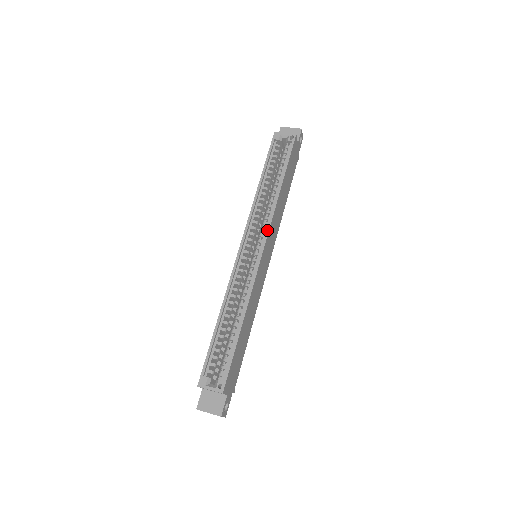
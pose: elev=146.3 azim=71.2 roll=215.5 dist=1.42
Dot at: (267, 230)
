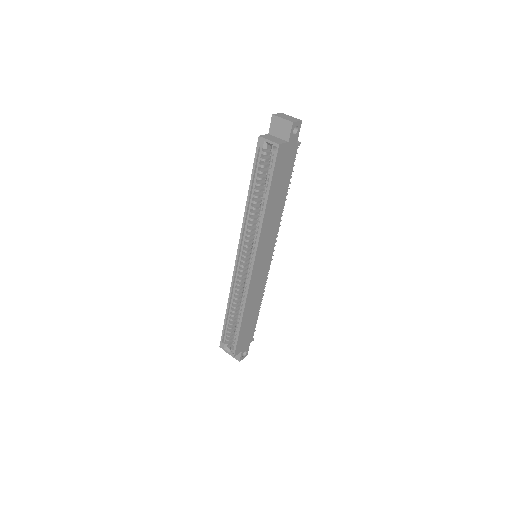
Dot at: (255, 249)
